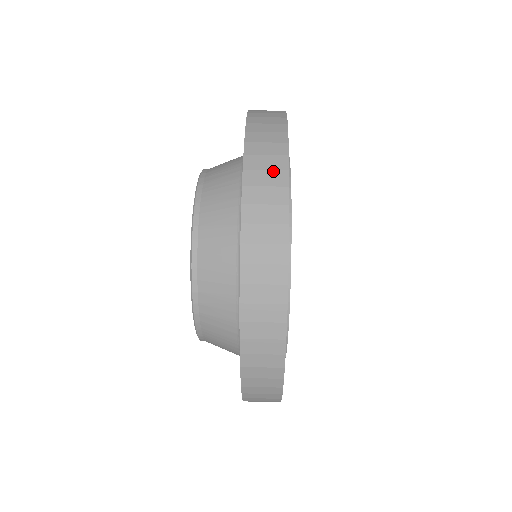
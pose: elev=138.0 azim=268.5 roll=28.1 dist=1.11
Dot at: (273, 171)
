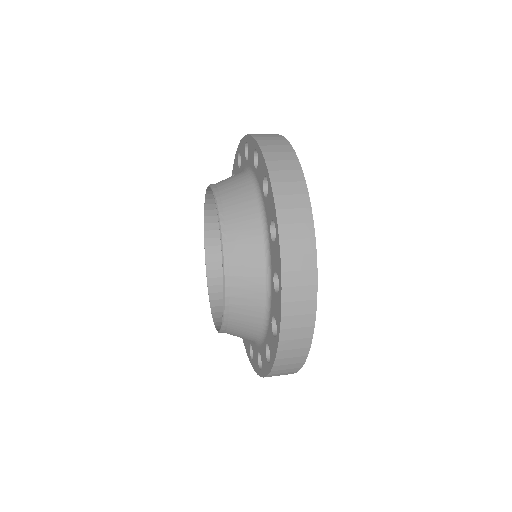
Dot at: (294, 182)
